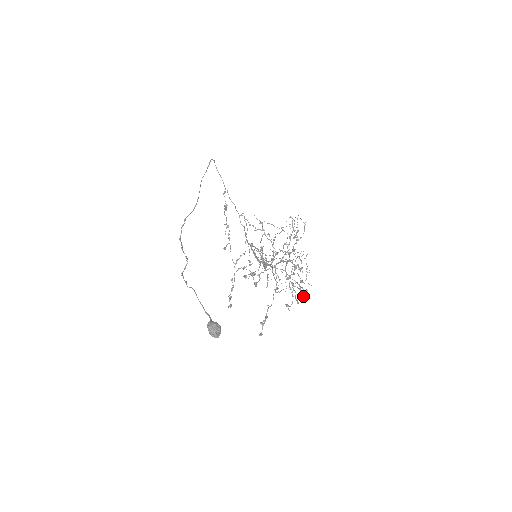
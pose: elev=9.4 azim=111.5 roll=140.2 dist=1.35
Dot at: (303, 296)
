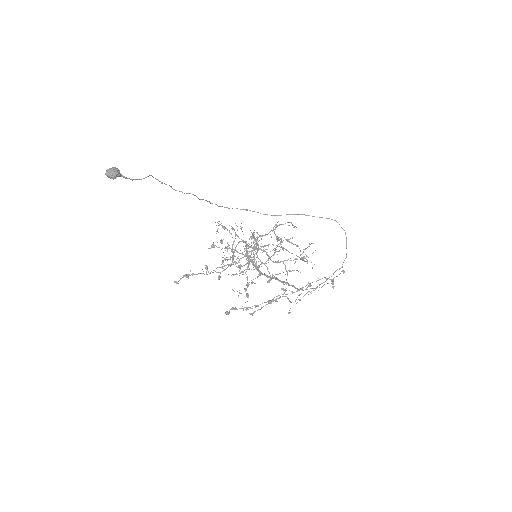
Dot at: occluded
